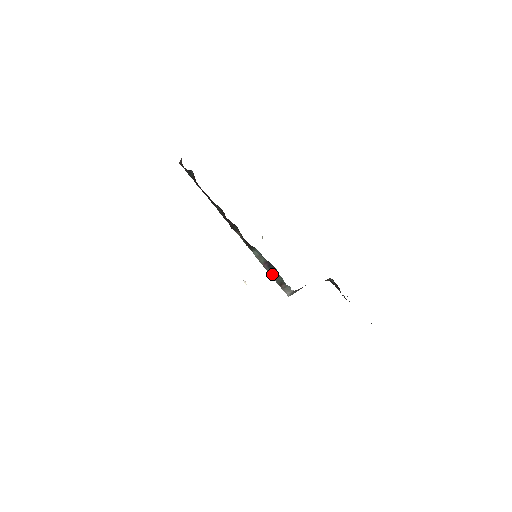
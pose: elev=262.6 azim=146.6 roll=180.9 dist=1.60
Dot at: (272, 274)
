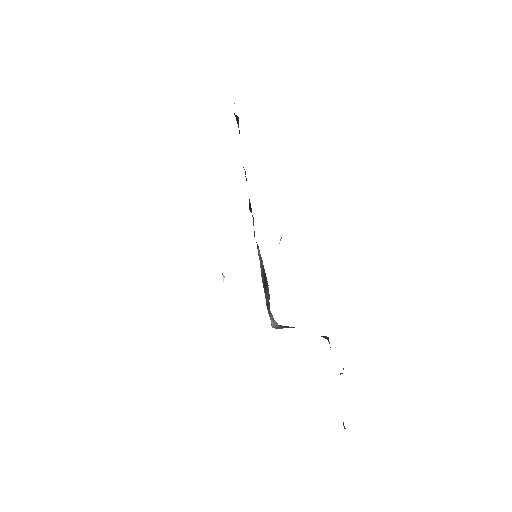
Dot at: (265, 289)
